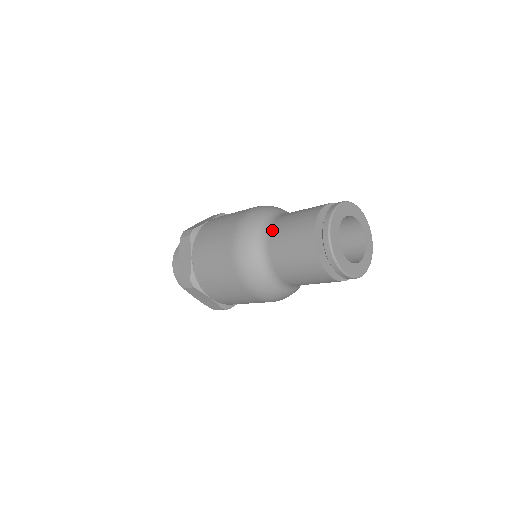
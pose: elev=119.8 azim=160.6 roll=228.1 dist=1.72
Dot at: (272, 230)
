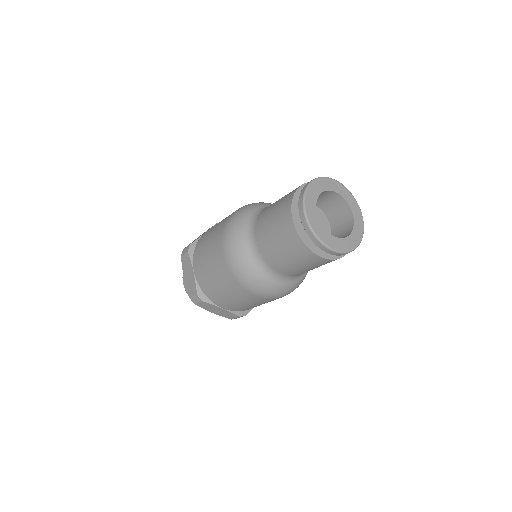
Dot at: (269, 263)
